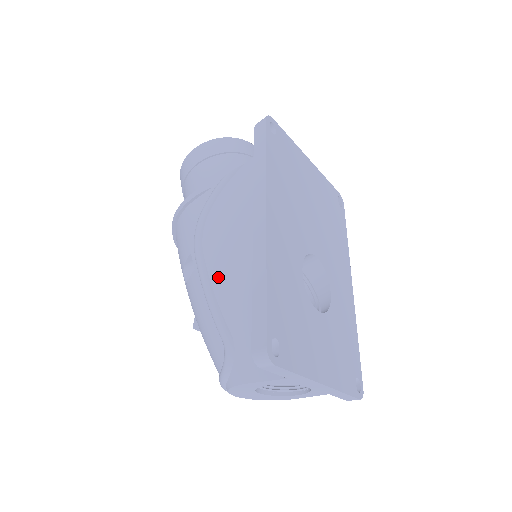
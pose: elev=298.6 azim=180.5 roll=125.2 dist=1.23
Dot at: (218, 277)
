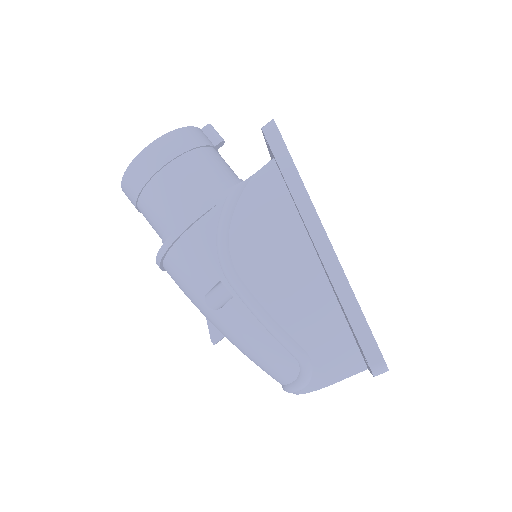
Dot at: (271, 300)
